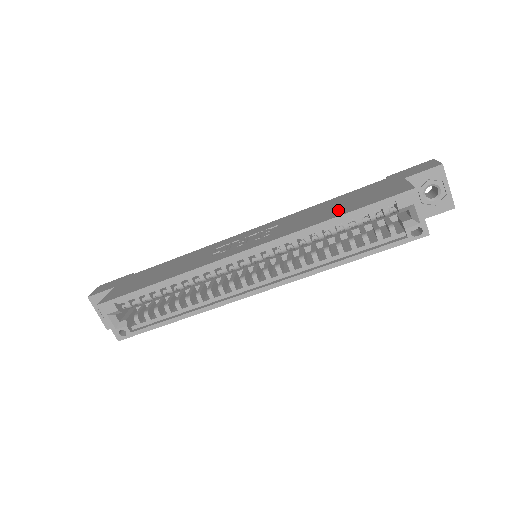
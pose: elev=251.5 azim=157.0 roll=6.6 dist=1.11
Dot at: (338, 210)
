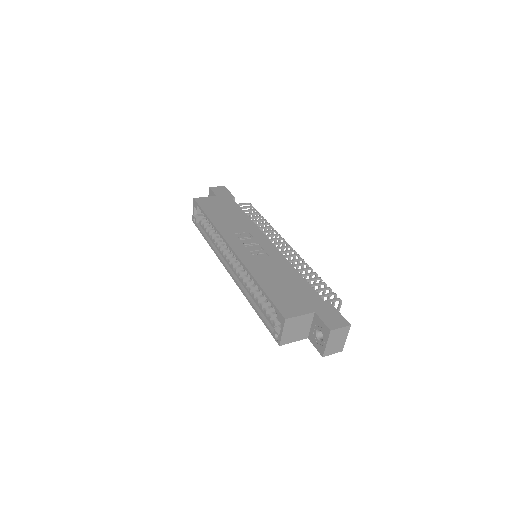
Dot at: (272, 284)
